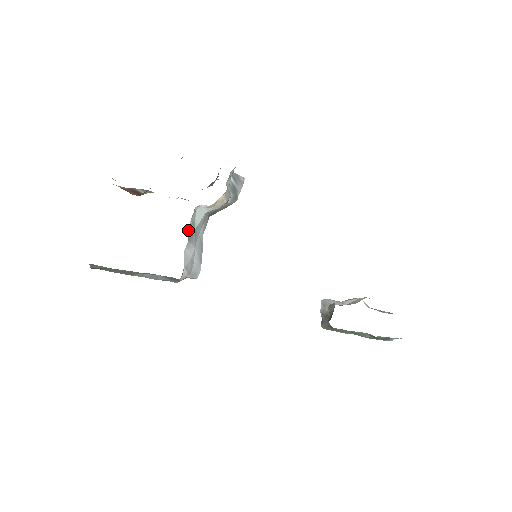
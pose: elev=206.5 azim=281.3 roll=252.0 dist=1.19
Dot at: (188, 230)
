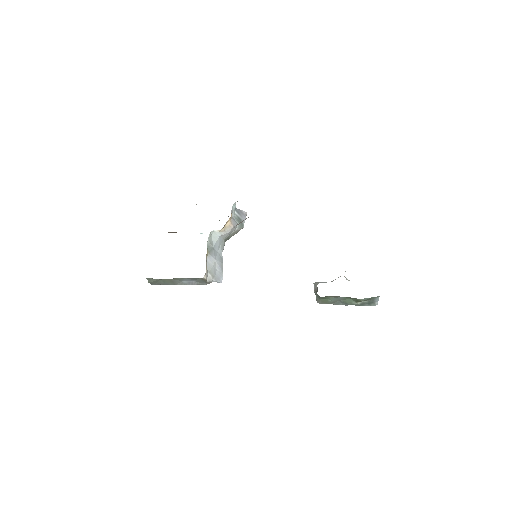
Dot at: (207, 247)
